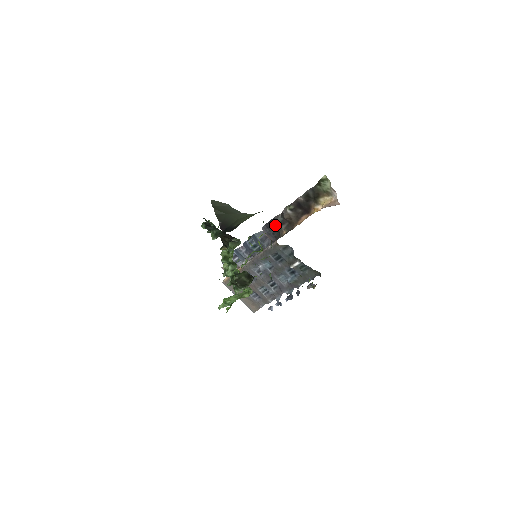
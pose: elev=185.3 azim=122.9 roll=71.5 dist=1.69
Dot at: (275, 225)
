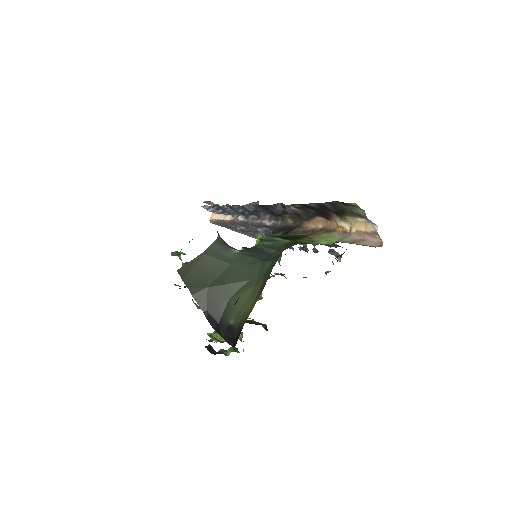
Dot at: (273, 211)
